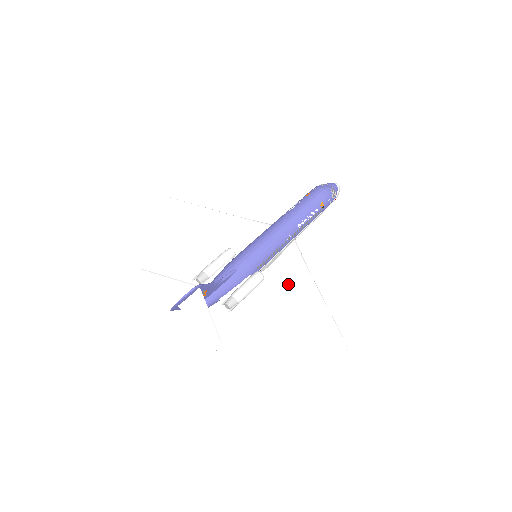
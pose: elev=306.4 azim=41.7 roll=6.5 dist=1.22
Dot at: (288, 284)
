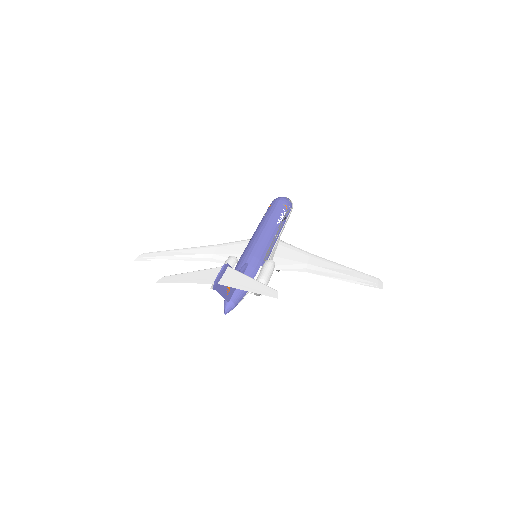
Dot at: (297, 267)
